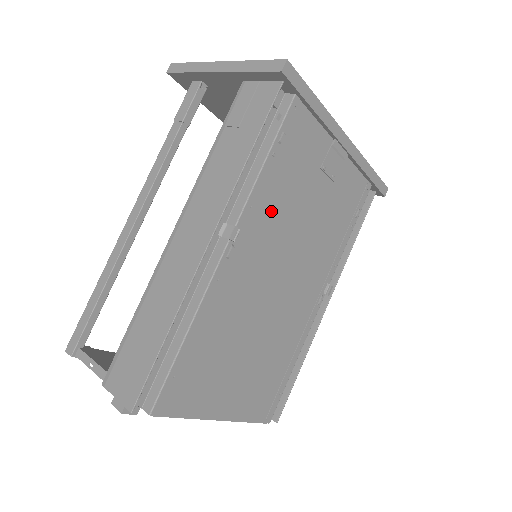
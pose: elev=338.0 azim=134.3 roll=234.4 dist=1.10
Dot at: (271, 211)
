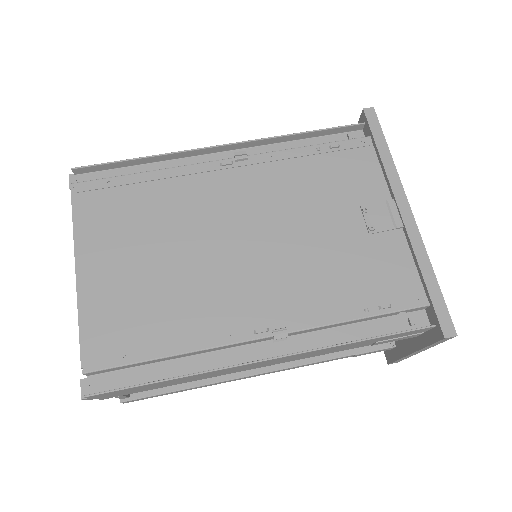
Dot at: (284, 181)
